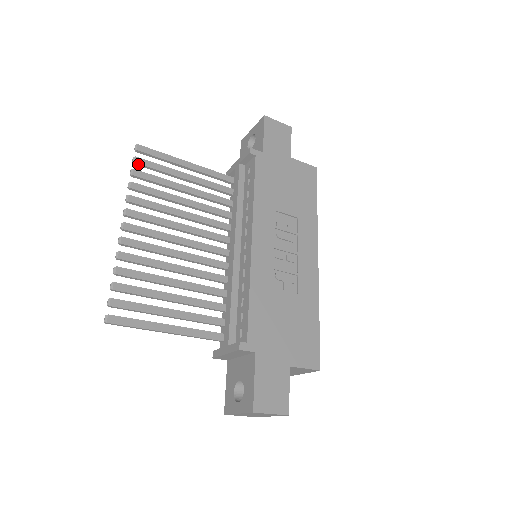
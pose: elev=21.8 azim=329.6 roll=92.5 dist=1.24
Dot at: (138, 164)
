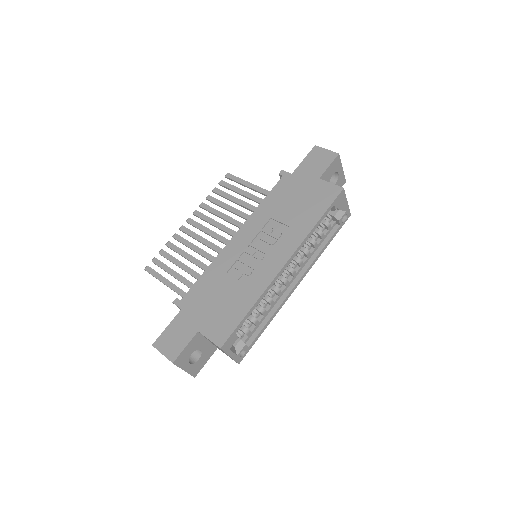
Dot at: (221, 185)
